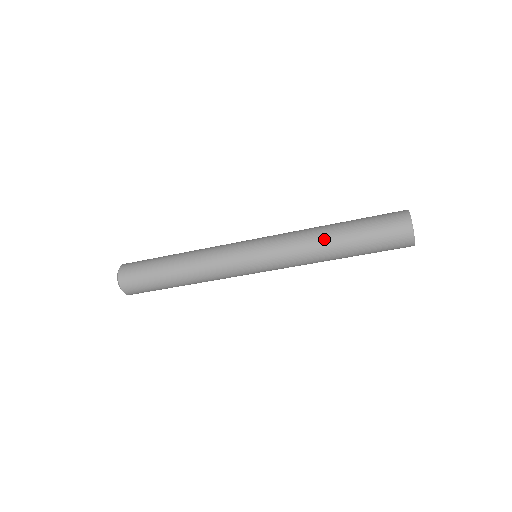
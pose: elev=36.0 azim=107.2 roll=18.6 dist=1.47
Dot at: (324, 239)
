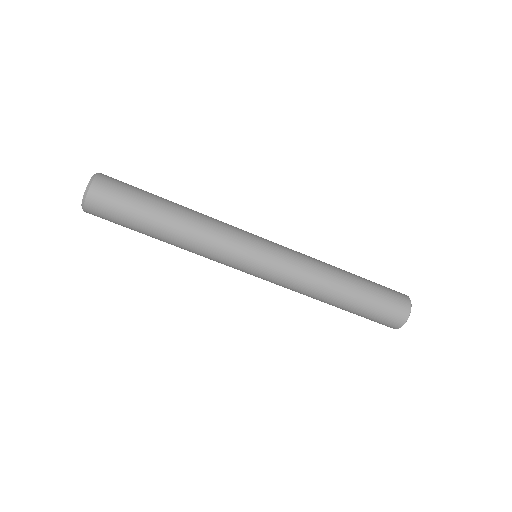
Dot at: (334, 266)
